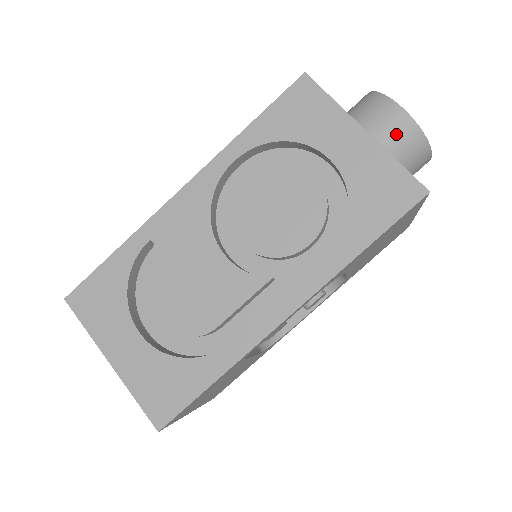
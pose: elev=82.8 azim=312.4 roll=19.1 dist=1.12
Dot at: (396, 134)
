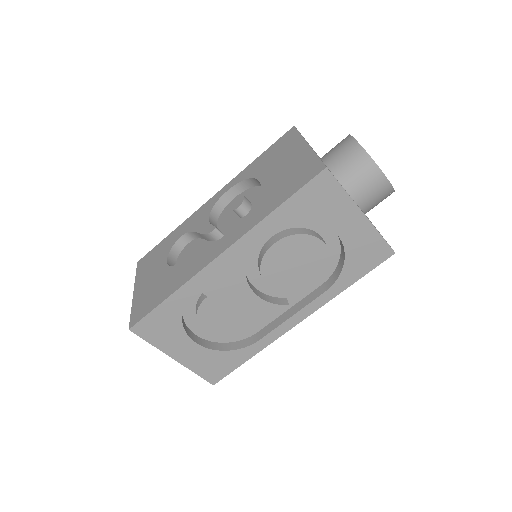
Dot at: (377, 195)
